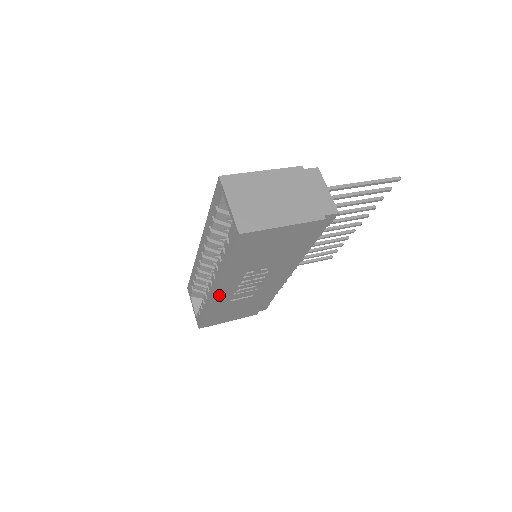
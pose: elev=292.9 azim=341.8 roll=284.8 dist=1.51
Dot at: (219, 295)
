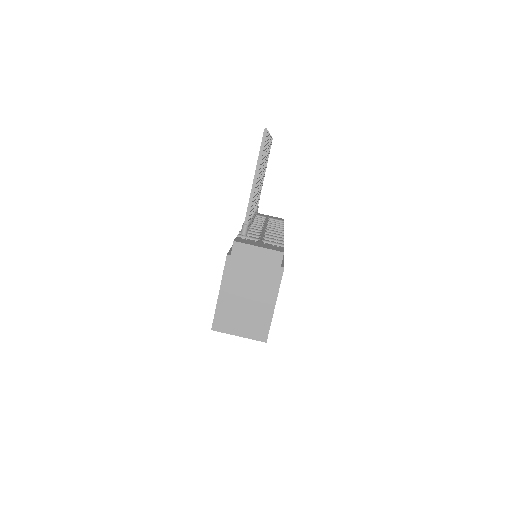
Dot at: occluded
